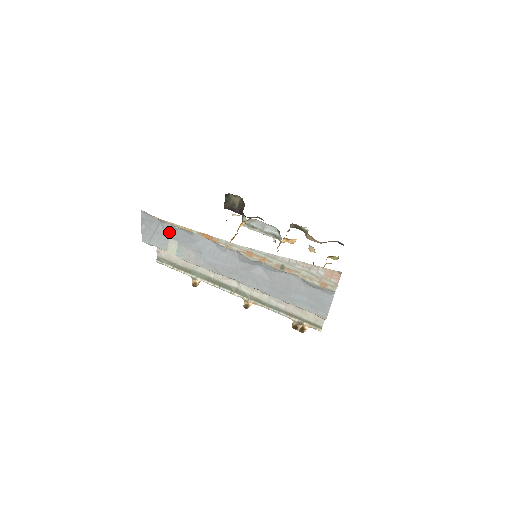
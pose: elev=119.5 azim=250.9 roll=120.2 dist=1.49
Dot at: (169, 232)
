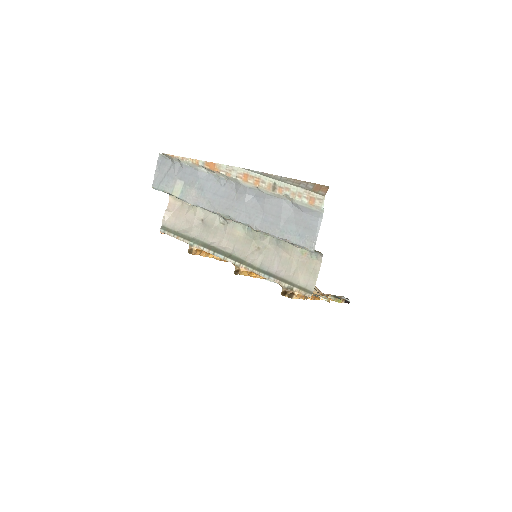
Dot at: (178, 173)
